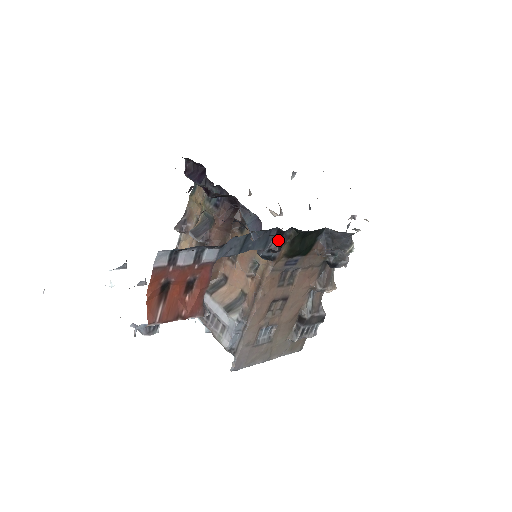
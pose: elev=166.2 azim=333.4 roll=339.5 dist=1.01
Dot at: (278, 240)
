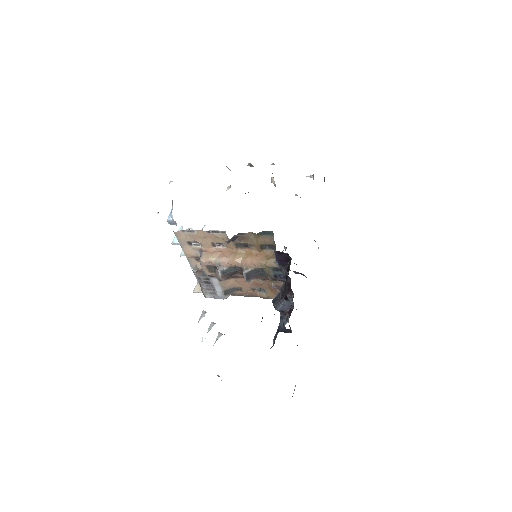
Dot at: occluded
